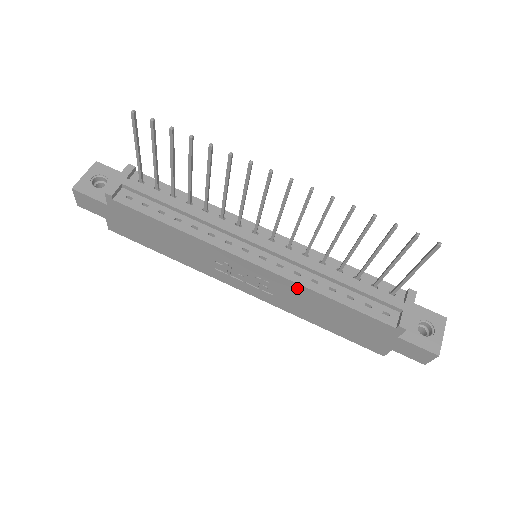
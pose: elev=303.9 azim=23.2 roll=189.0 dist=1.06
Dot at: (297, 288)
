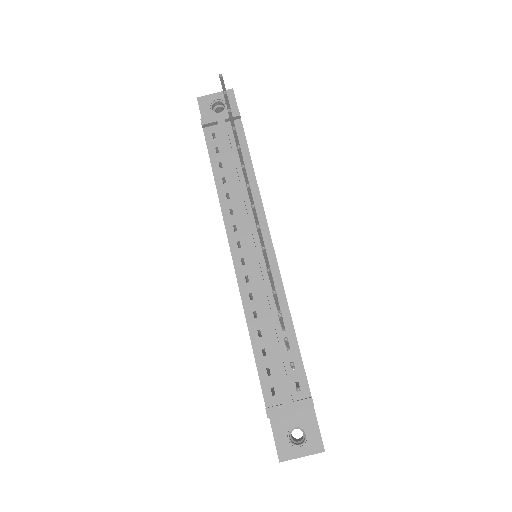
Dot at: occluded
